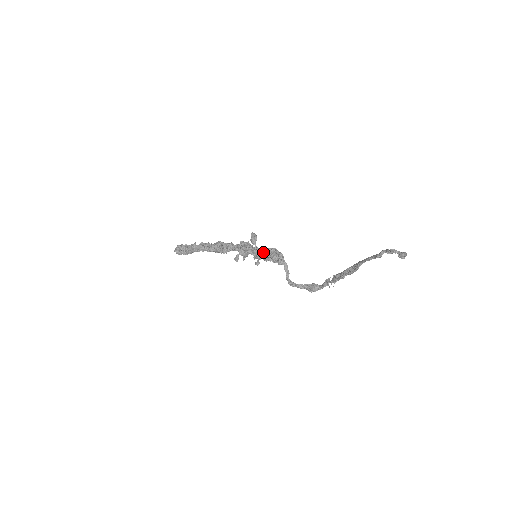
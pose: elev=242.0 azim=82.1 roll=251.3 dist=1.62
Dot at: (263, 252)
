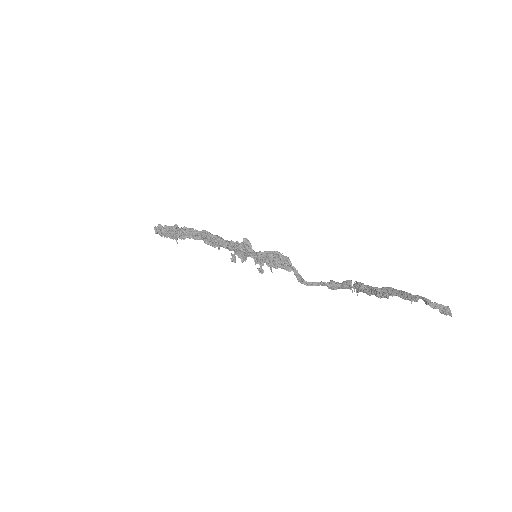
Dot at: (264, 255)
